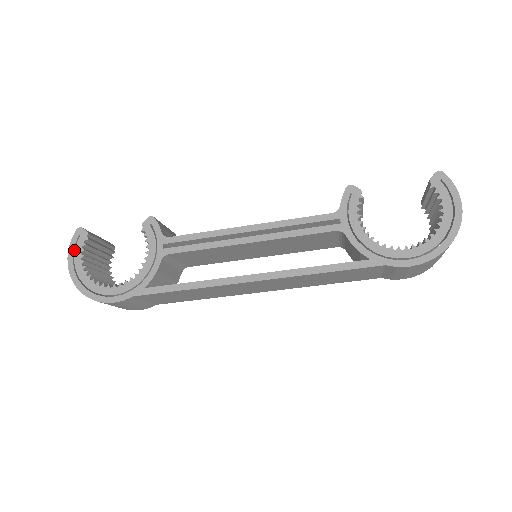
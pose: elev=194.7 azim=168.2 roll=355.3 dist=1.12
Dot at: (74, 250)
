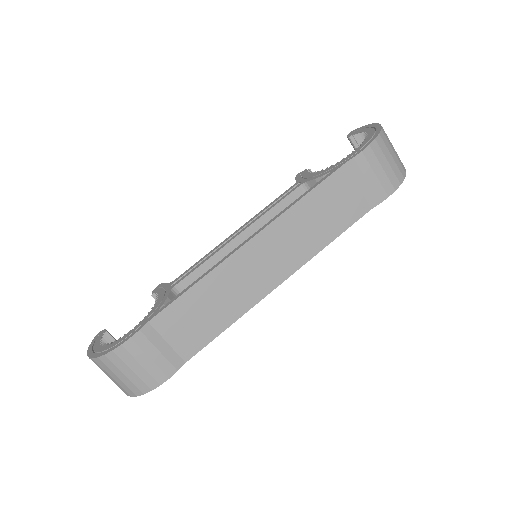
Dot at: (93, 345)
